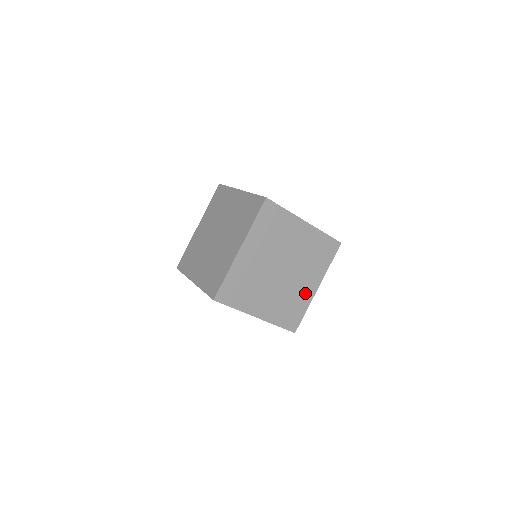
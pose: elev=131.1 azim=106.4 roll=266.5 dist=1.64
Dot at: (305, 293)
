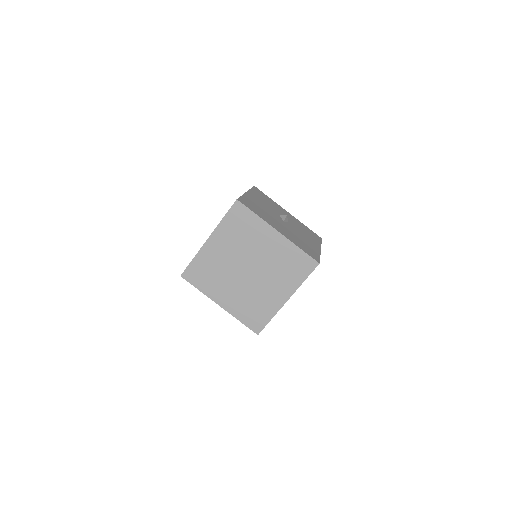
Dot at: (272, 300)
